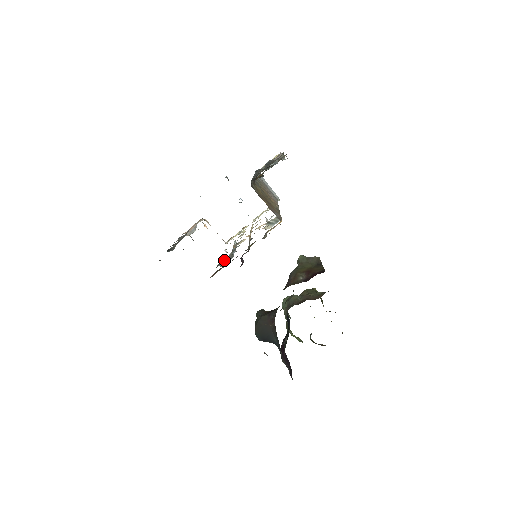
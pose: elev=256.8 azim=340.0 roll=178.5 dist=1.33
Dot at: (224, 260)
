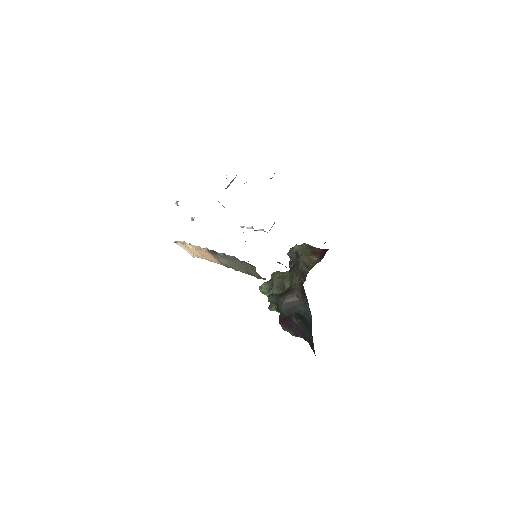
Dot at: occluded
